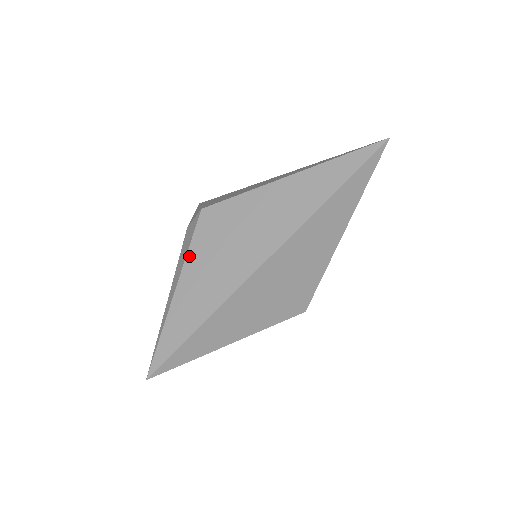
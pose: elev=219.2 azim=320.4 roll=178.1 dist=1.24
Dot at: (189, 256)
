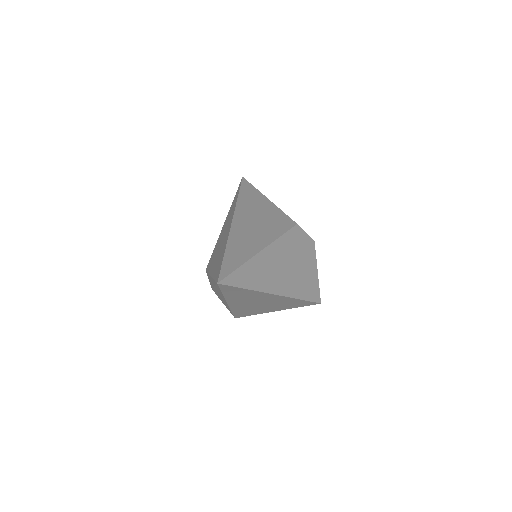
Dot at: (209, 271)
